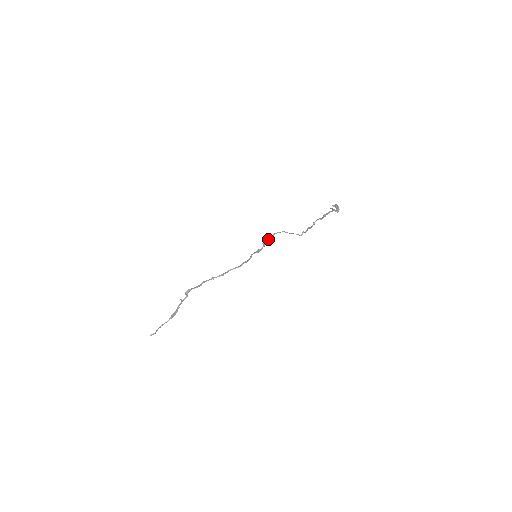
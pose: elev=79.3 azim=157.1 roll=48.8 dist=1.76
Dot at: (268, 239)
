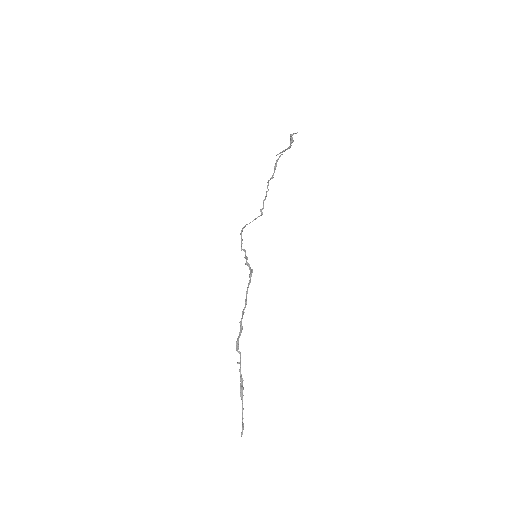
Dot at: (241, 242)
